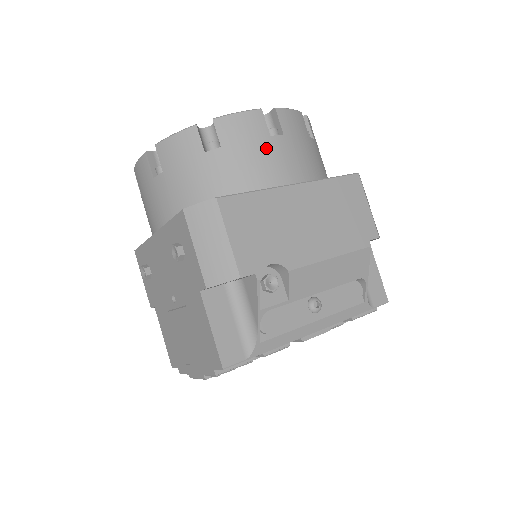
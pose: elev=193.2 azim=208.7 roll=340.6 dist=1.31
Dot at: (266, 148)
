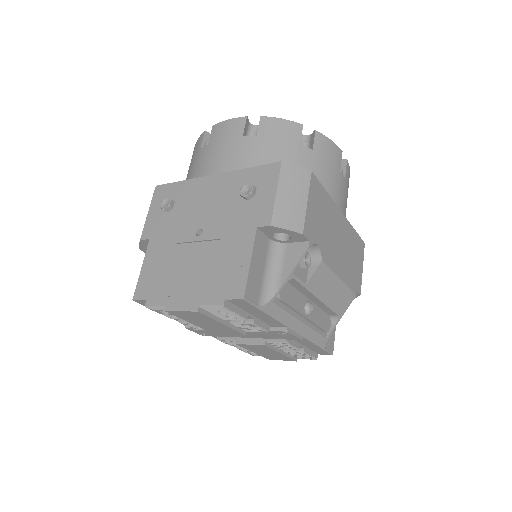
Dot at: (336, 175)
